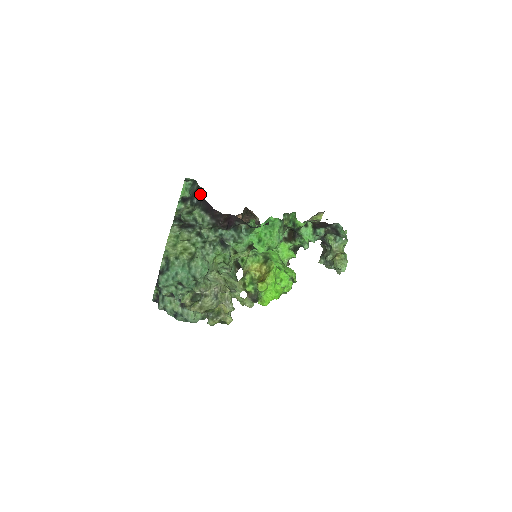
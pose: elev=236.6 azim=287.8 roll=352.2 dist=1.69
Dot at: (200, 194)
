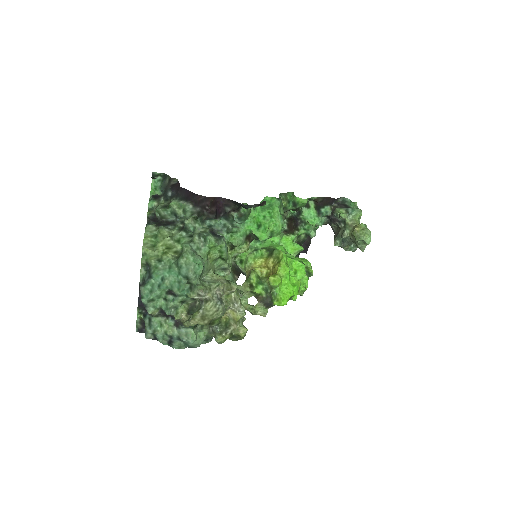
Dot at: (174, 185)
